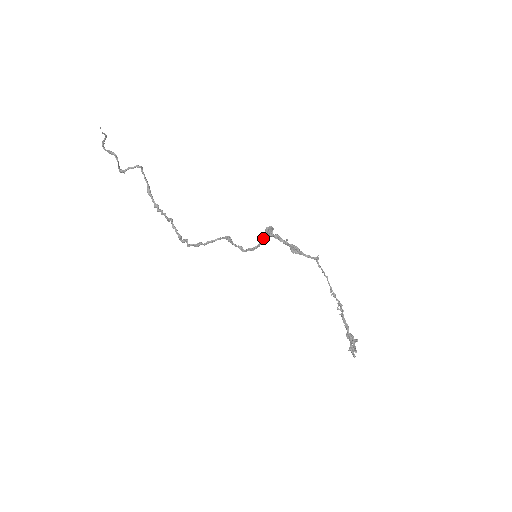
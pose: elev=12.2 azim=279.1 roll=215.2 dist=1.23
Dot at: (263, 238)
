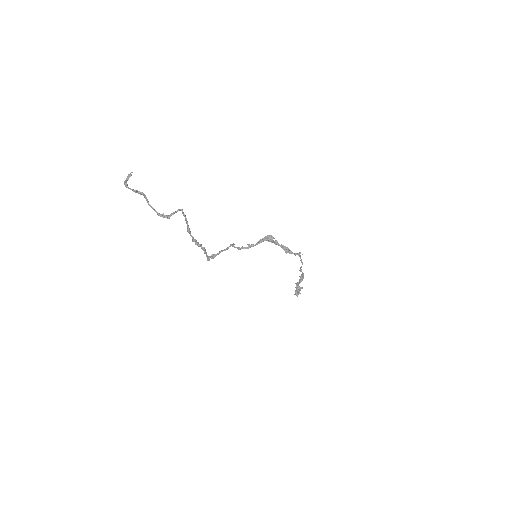
Dot at: (261, 242)
